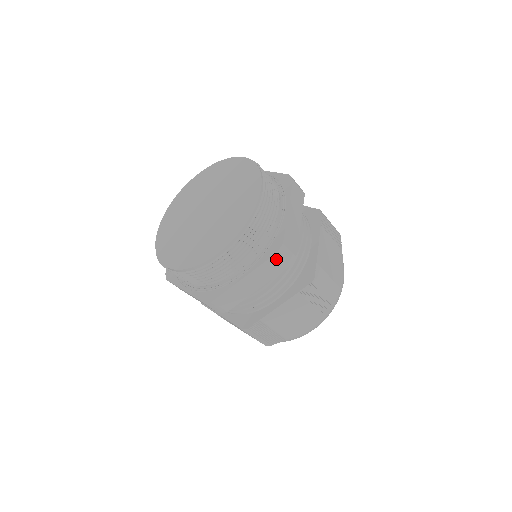
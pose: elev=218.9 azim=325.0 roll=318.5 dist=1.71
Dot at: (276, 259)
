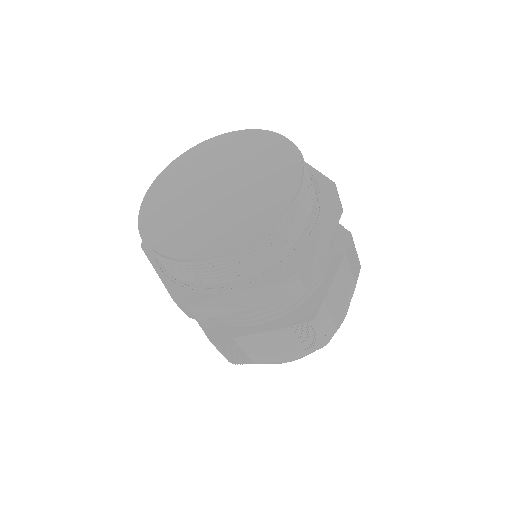
Dot at: (281, 287)
